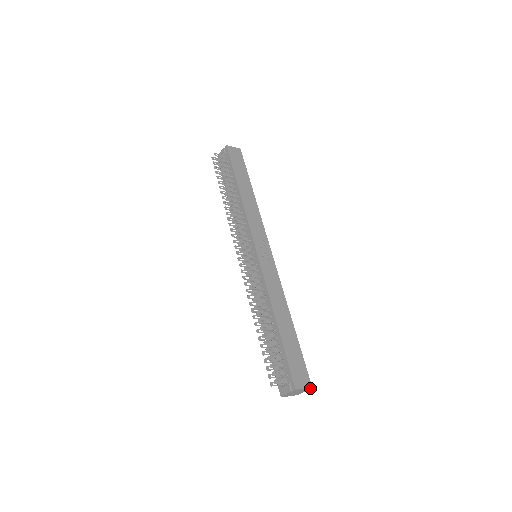
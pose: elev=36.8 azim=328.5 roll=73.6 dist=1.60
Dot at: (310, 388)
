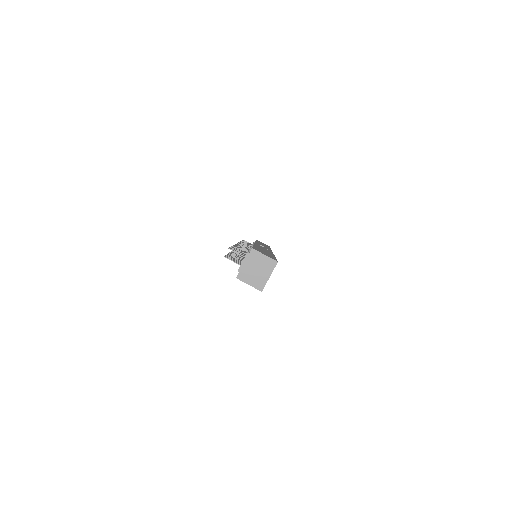
Dot at: (275, 265)
